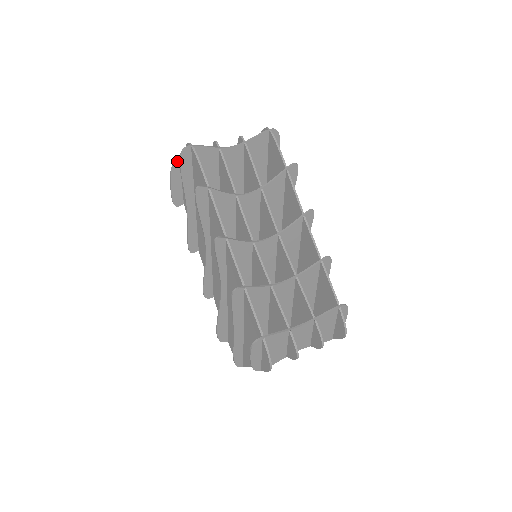
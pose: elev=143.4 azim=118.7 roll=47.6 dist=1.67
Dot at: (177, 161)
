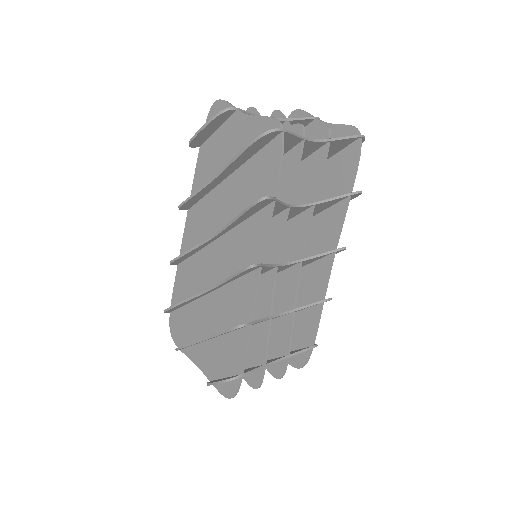
Dot at: (233, 108)
